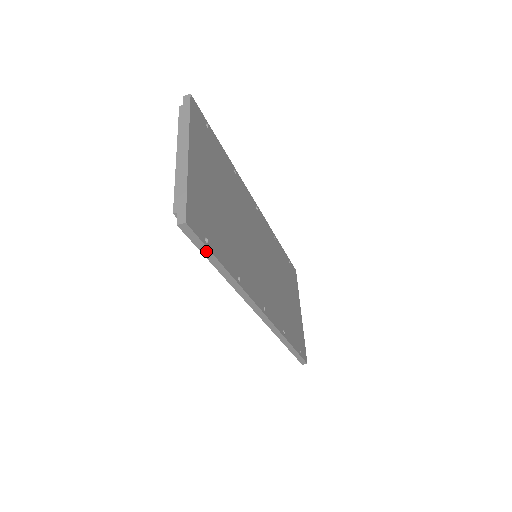
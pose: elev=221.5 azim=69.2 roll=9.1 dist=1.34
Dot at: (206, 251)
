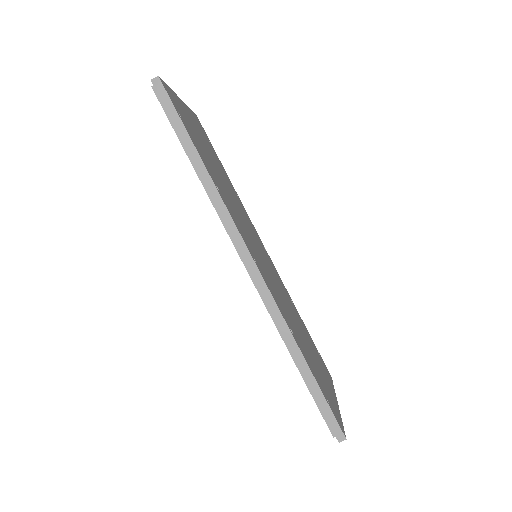
Dot at: (178, 122)
